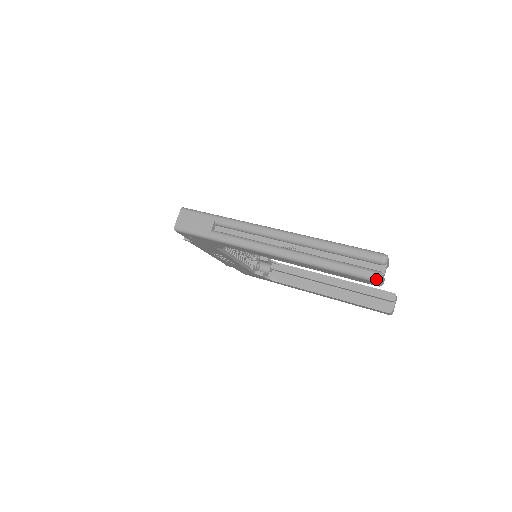
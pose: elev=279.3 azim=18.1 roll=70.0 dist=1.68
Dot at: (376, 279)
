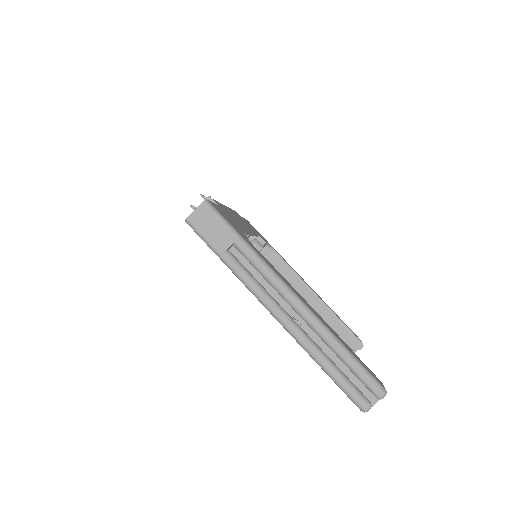
Dot at: (362, 409)
